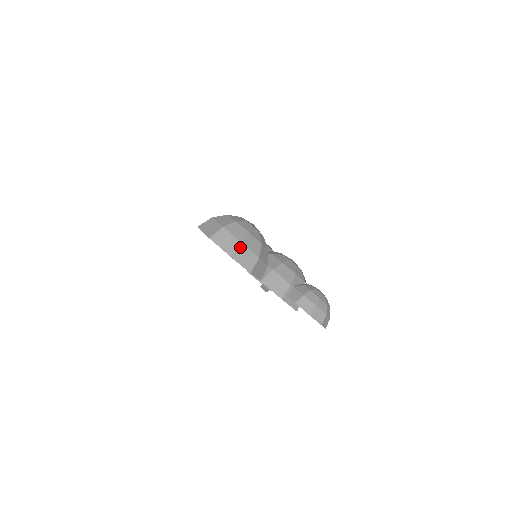
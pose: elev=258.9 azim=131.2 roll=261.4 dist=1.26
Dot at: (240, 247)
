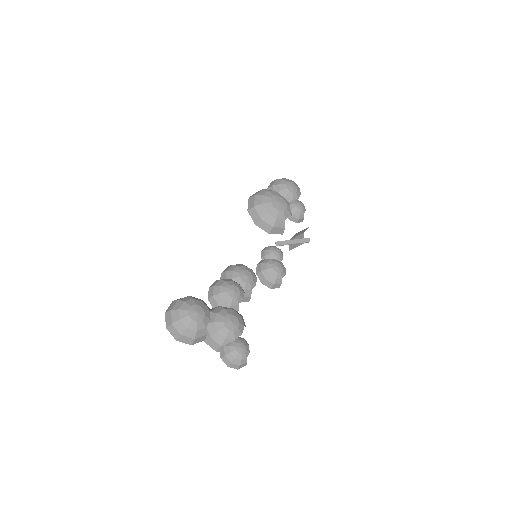
Dot at: (181, 337)
